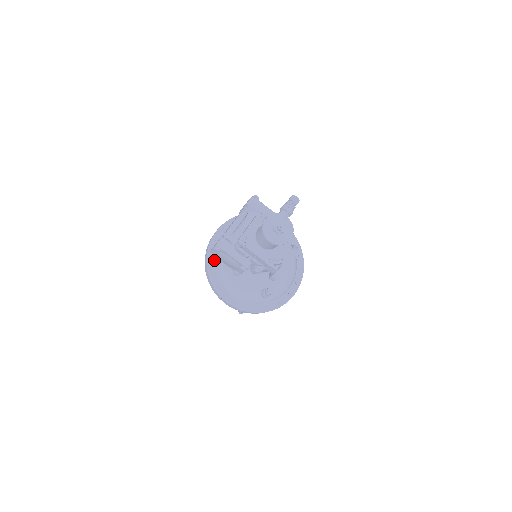
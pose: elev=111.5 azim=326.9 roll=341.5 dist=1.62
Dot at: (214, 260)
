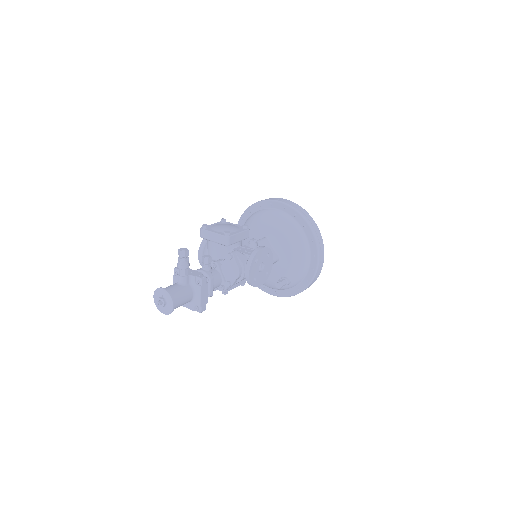
Dot at: occluded
